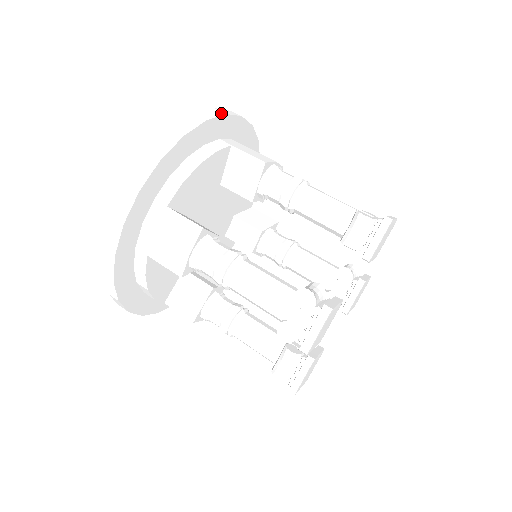
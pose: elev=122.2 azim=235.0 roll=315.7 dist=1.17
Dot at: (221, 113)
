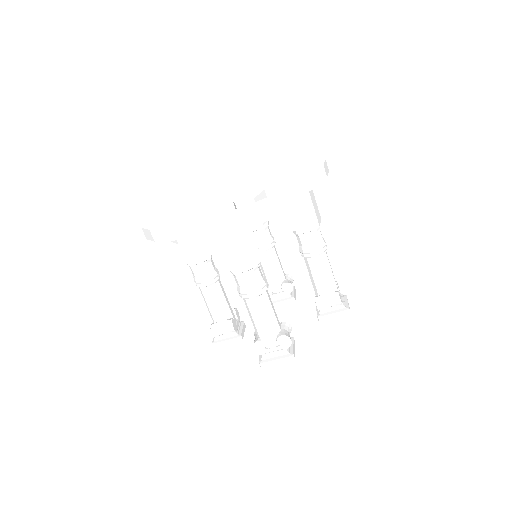
Dot at: (325, 175)
